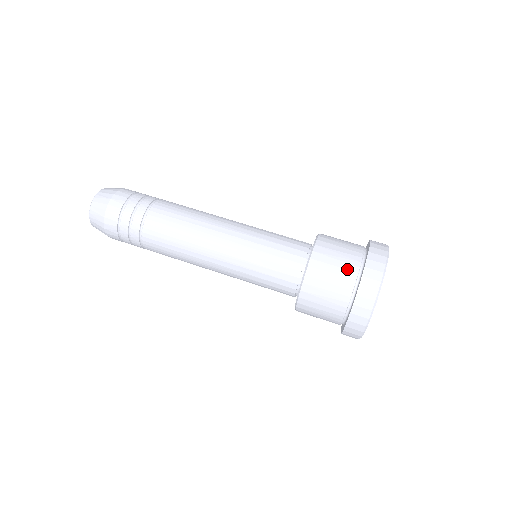
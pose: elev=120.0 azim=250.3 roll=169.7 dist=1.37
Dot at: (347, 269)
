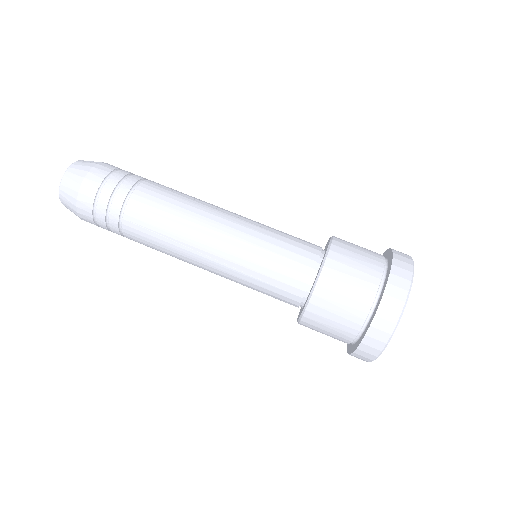
Dot at: (359, 301)
